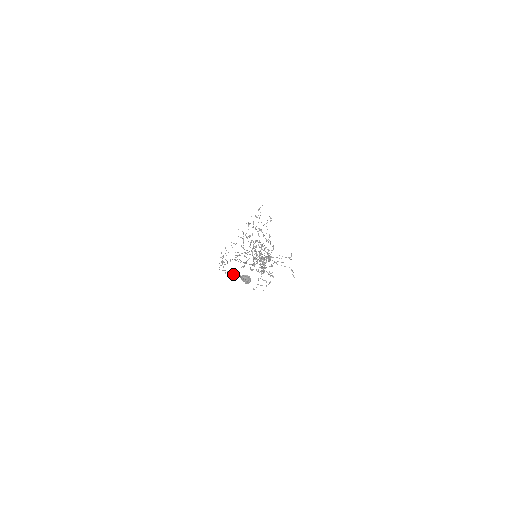
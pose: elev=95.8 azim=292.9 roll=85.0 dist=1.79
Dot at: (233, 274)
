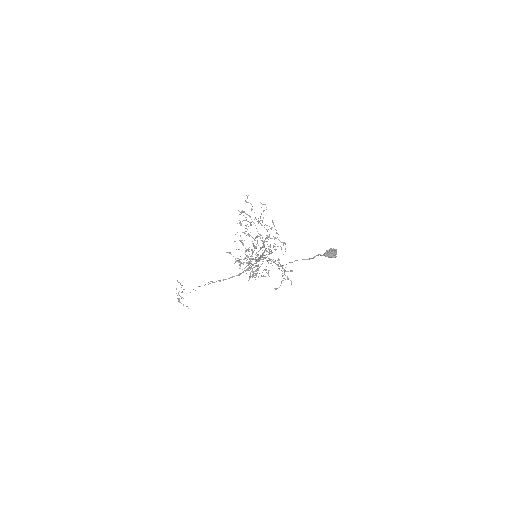
Dot at: (307, 259)
